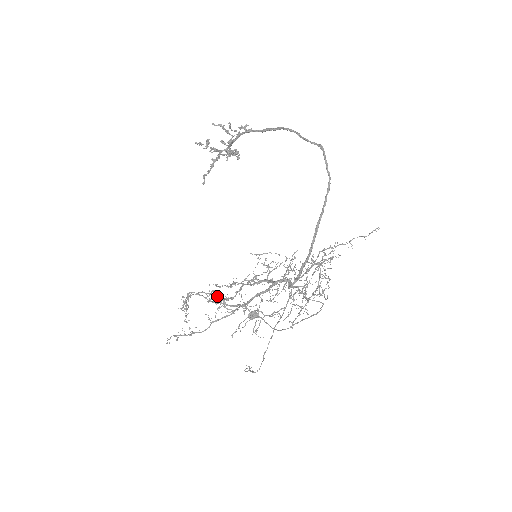
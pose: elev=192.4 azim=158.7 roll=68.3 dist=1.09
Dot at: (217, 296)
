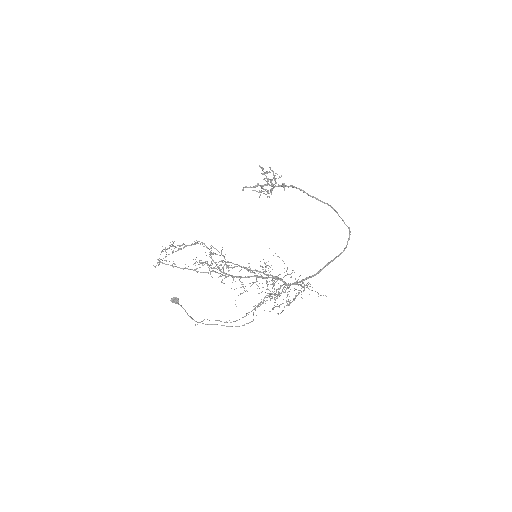
Dot at: occluded
